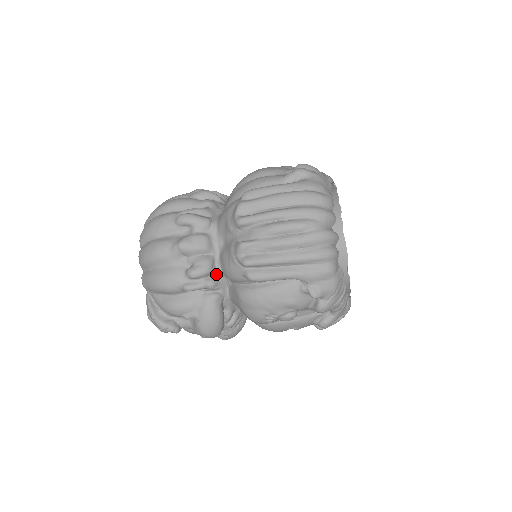
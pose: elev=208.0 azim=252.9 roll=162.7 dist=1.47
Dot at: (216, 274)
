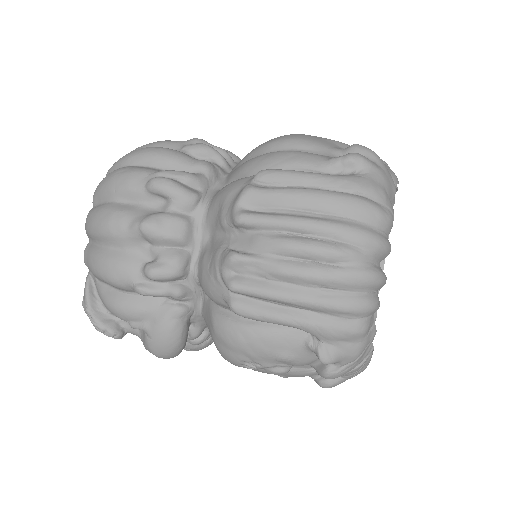
Dot at: (188, 279)
